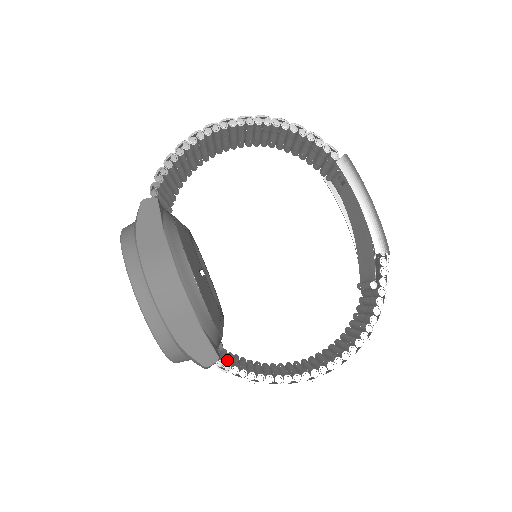
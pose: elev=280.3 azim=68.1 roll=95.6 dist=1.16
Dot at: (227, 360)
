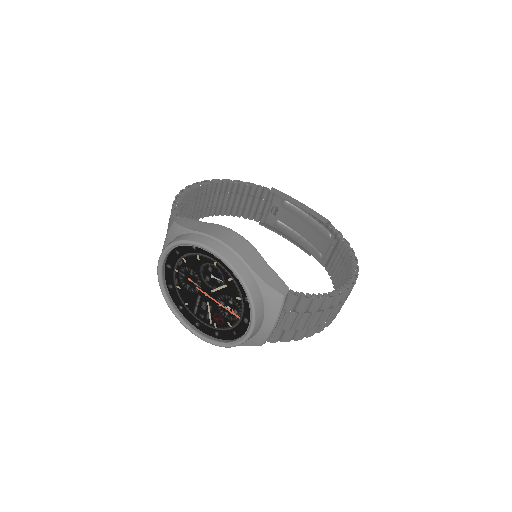
Dot at: occluded
